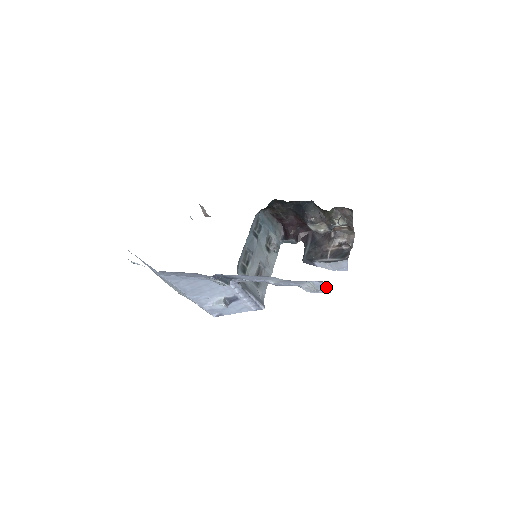
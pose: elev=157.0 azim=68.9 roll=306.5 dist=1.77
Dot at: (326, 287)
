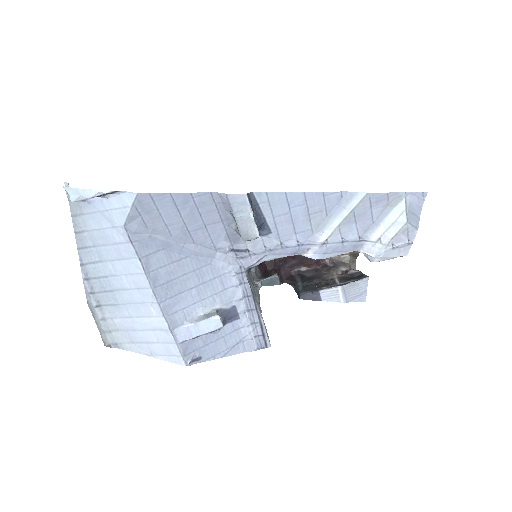
Dot at: (417, 219)
